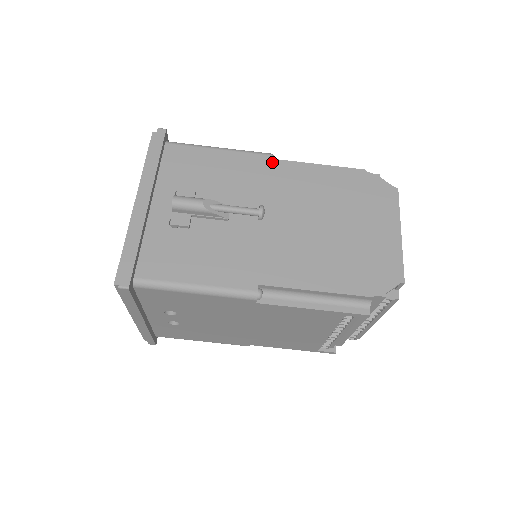
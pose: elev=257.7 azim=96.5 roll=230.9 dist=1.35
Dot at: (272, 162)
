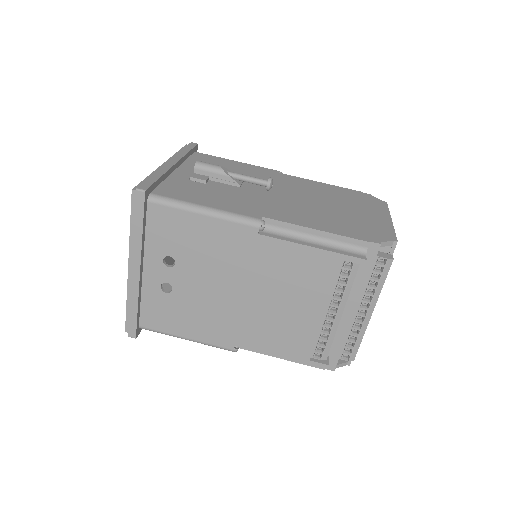
Dot at: (281, 173)
